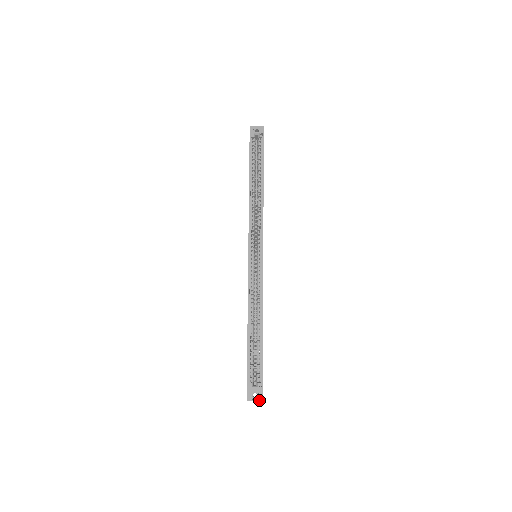
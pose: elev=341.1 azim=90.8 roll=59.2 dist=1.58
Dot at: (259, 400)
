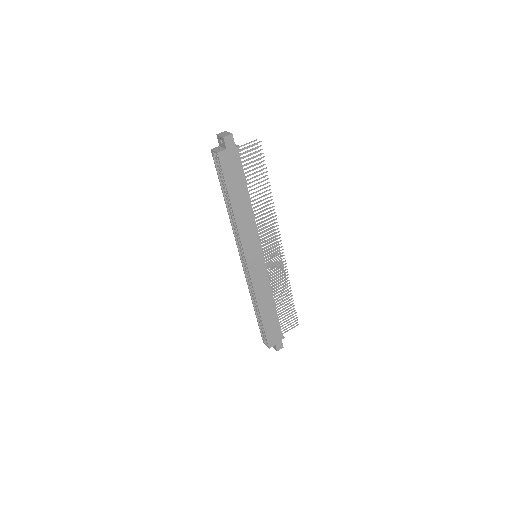
Dot at: (275, 349)
